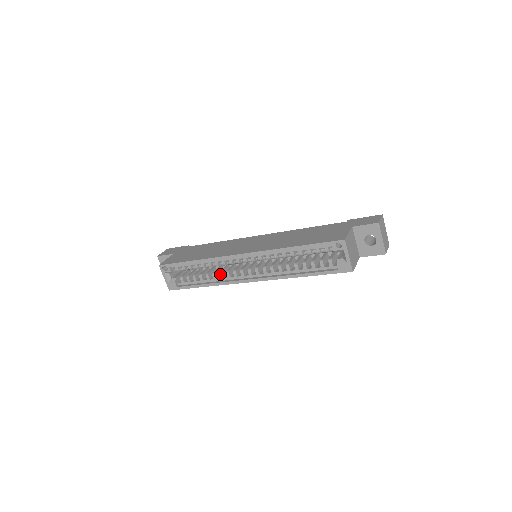
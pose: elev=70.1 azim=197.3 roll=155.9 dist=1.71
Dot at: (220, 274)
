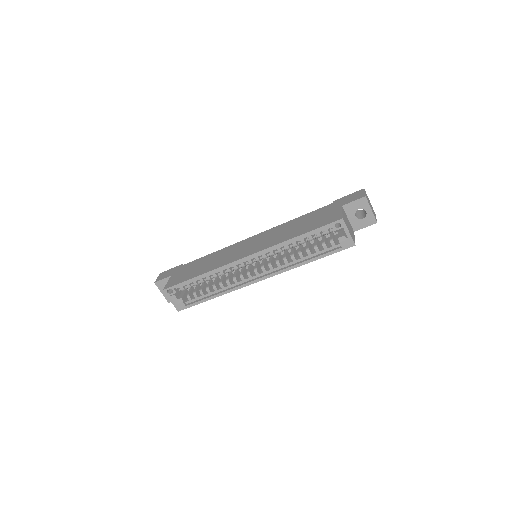
Dot at: (227, 282)
